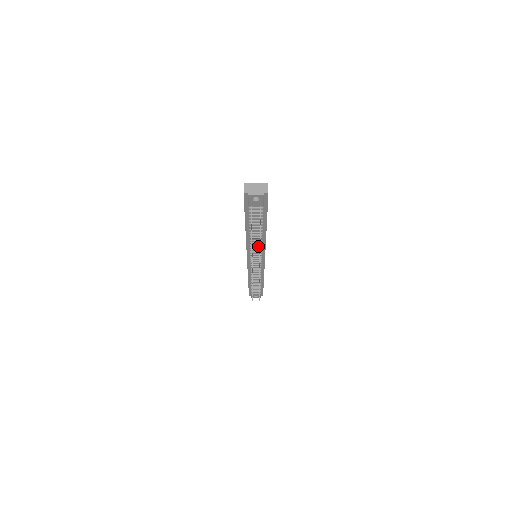
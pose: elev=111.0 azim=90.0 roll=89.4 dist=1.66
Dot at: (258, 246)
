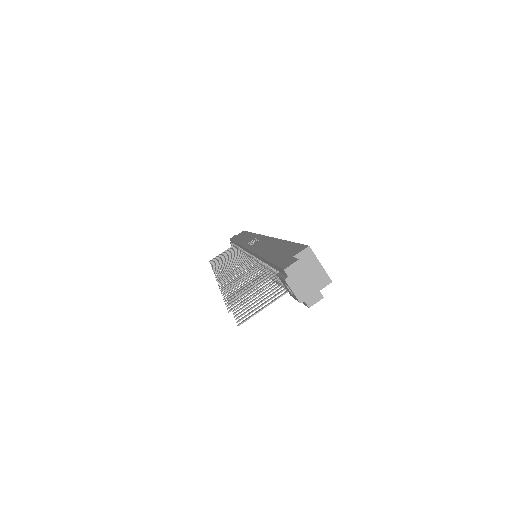
Dot at: occluded
